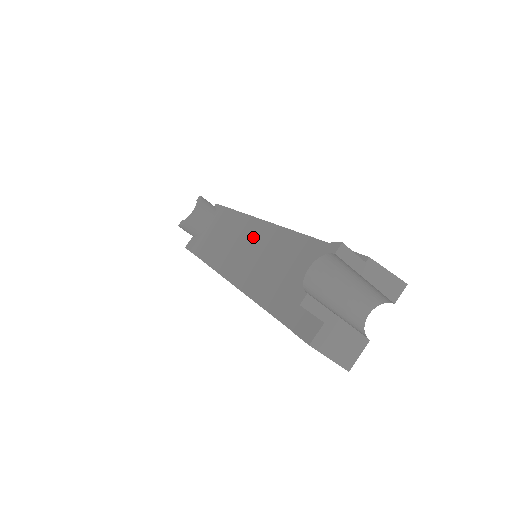
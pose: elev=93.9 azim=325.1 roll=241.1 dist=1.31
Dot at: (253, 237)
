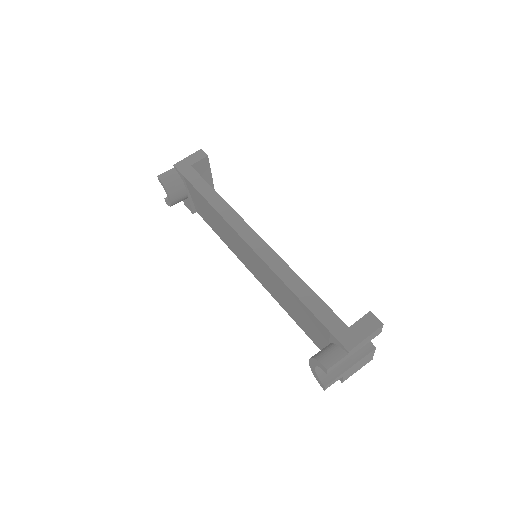
Dot at: (243, 247)
